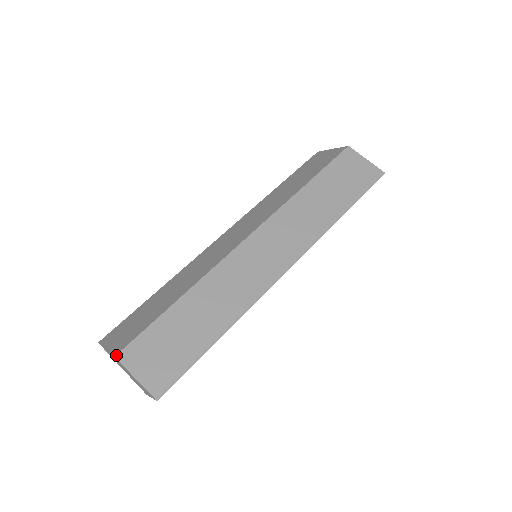
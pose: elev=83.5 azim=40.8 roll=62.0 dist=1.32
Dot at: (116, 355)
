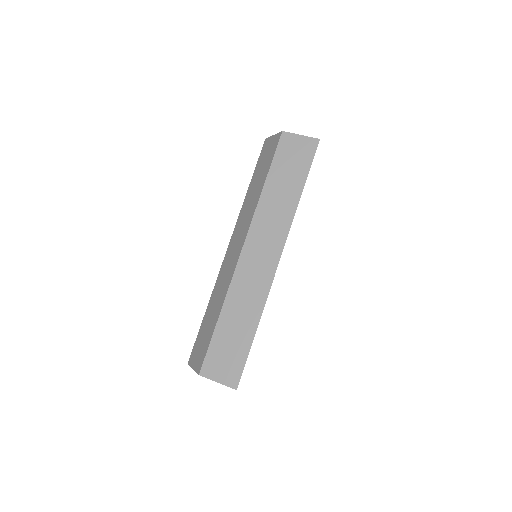
Dot at: (199, 374)
